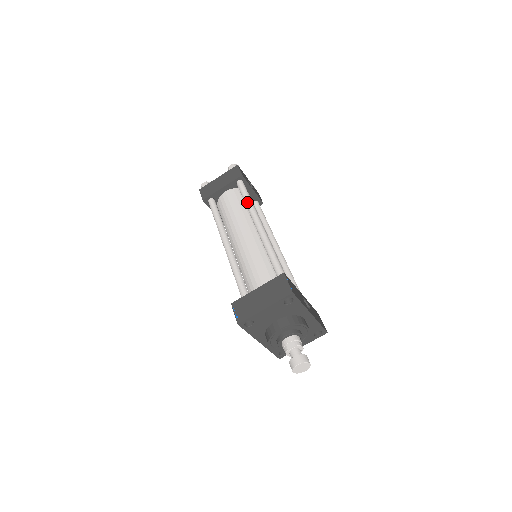
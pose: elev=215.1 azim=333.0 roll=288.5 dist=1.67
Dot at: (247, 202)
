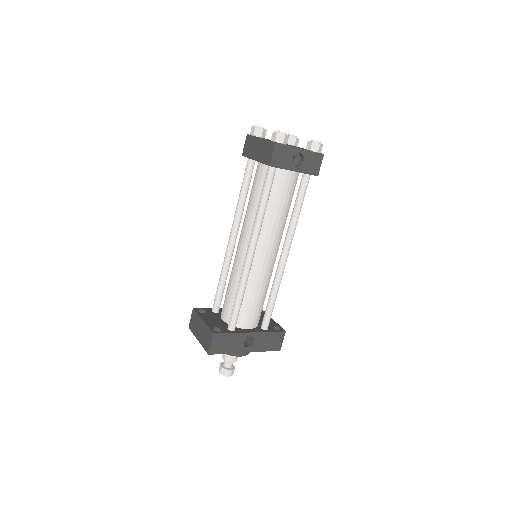
Dot at: (258, 208)
